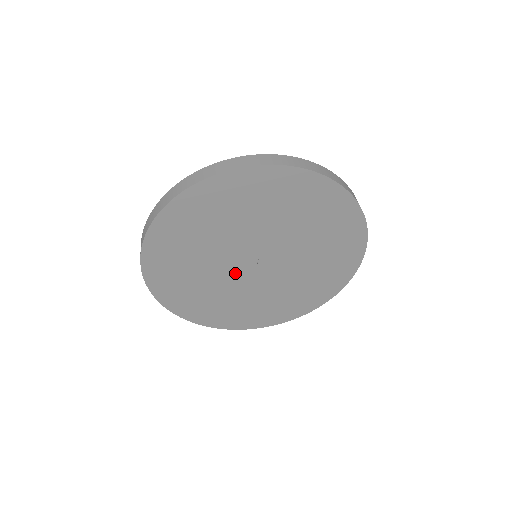
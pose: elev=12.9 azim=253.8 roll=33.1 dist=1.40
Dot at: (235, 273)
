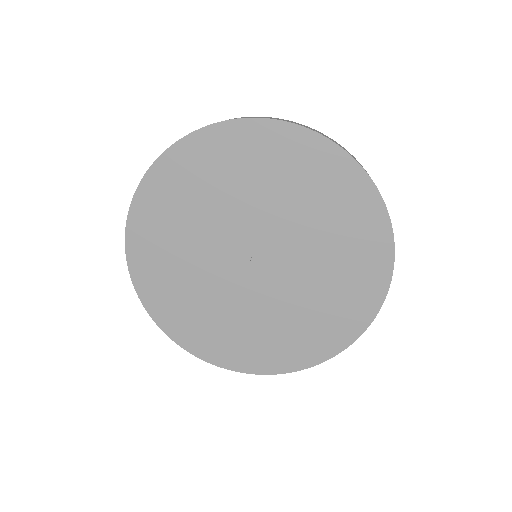
Dot at: (237, 281)
